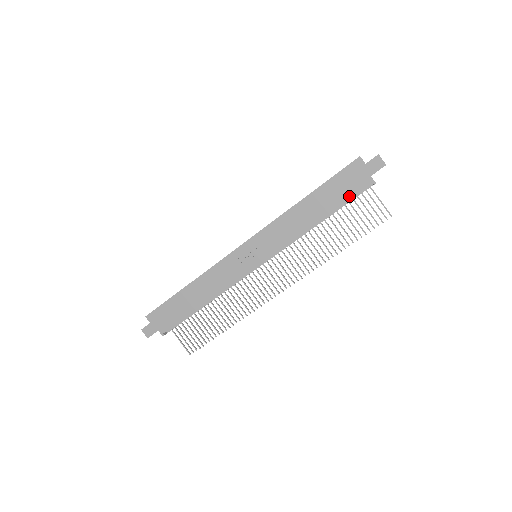
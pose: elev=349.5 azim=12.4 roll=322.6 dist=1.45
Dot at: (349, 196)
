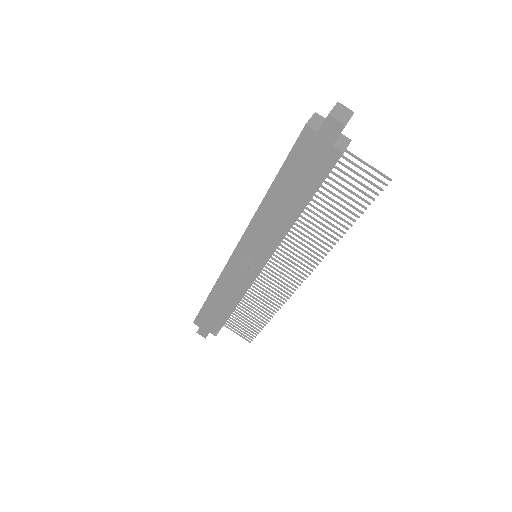
Dot at: (317, 178)
